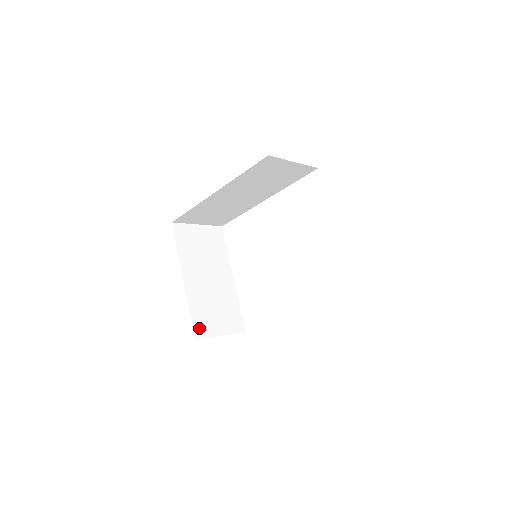
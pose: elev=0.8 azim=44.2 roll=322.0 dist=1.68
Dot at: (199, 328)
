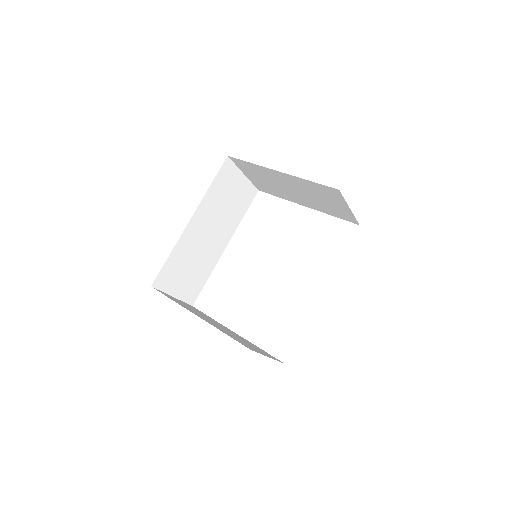
Dot at: (245, 345)
